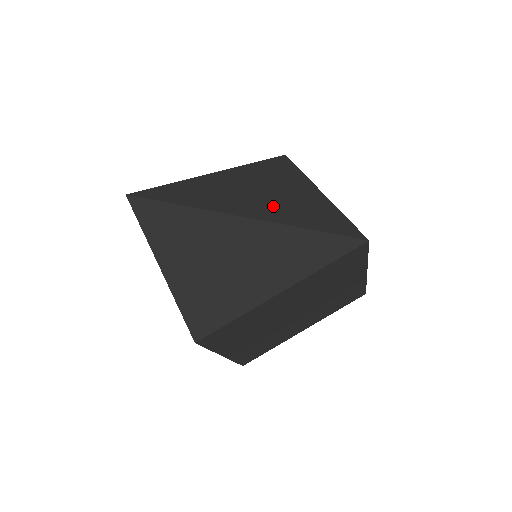
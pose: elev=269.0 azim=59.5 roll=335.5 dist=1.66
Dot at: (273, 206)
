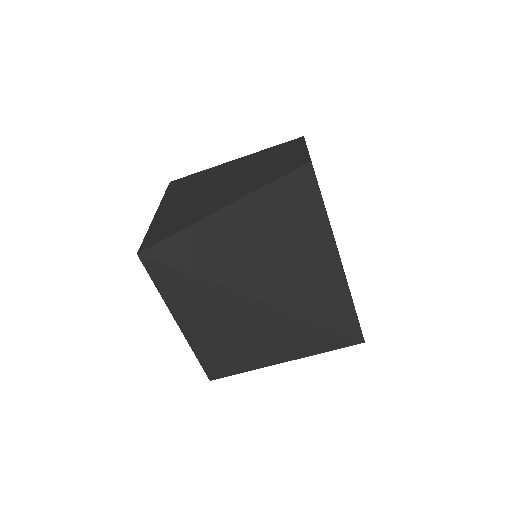
Dot at: (292, 284)
